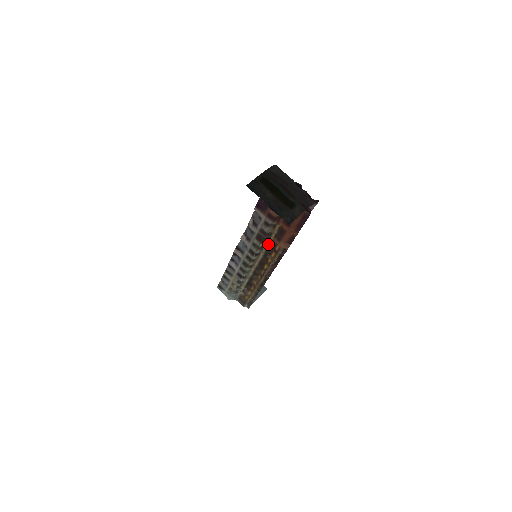
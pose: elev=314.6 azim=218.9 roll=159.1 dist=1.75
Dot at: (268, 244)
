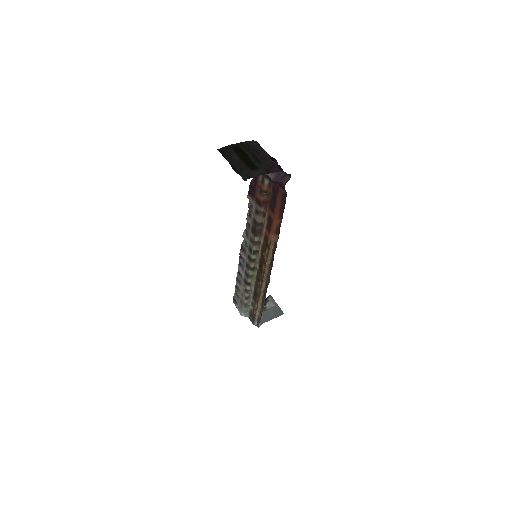
Dot at: (263, 239)
